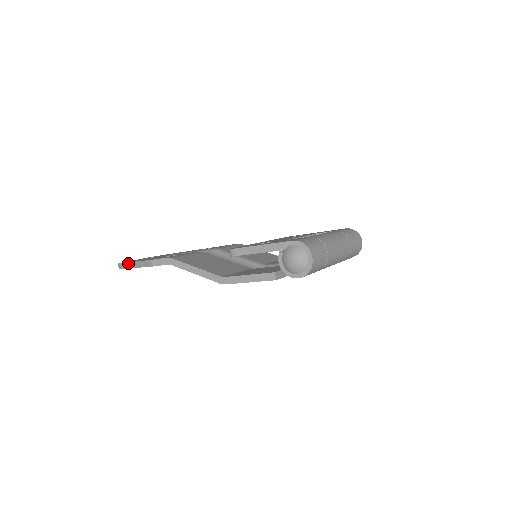
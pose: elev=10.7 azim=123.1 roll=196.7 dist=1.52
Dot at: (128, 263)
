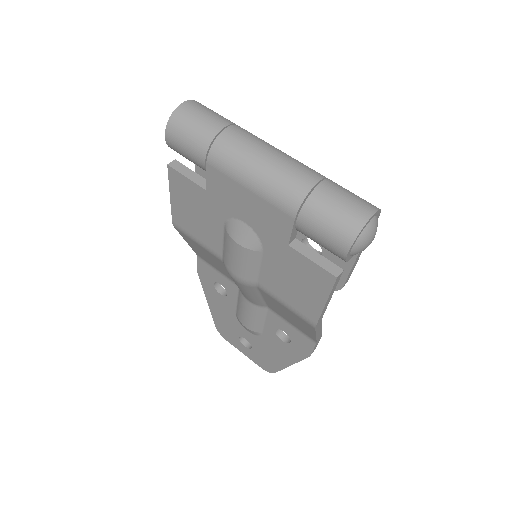
Dot at: occluded
